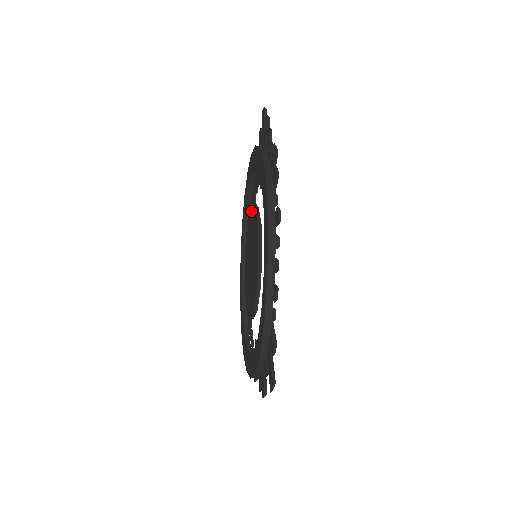
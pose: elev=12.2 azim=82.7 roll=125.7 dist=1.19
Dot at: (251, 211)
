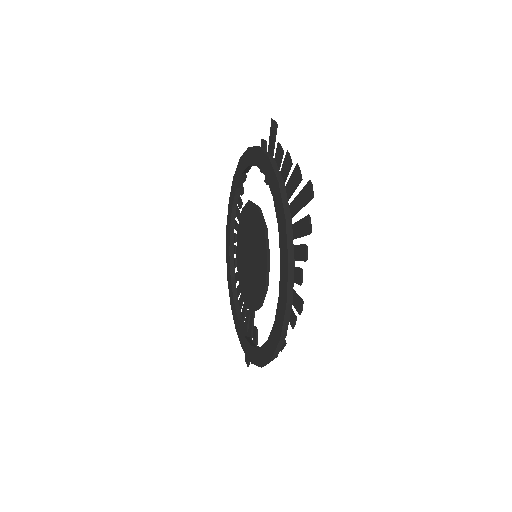
Dot at: (262, 233)
